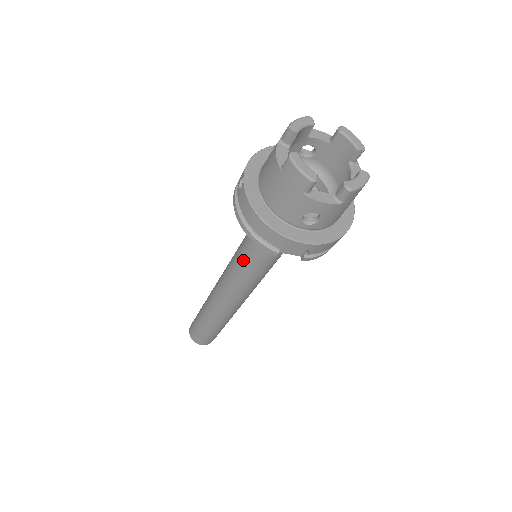
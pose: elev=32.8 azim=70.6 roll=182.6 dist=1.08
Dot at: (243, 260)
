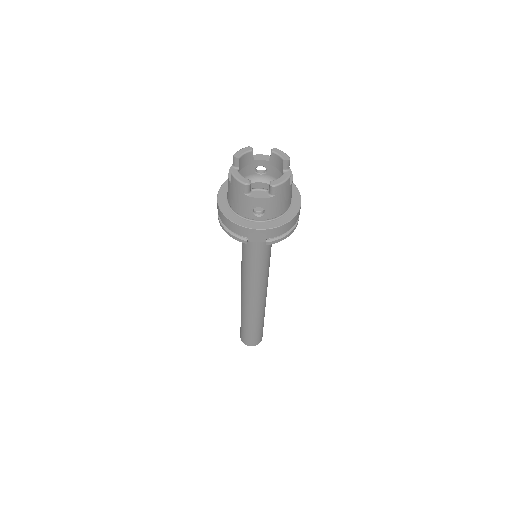
Dot at: (244, 259)
